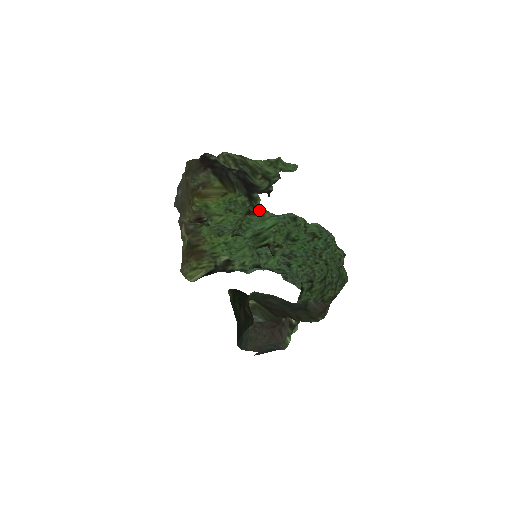
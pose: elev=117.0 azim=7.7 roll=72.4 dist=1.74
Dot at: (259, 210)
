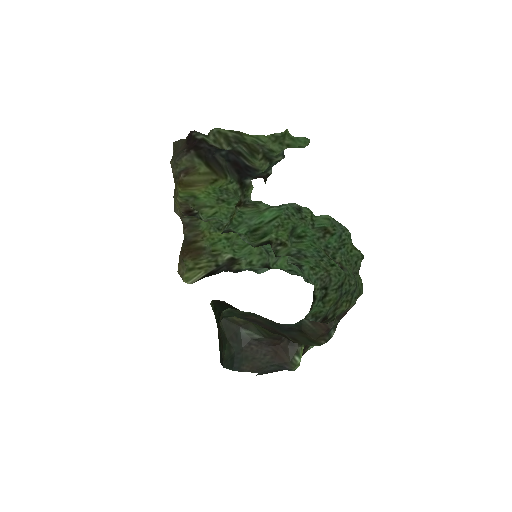
Dot at: (250, 201)
